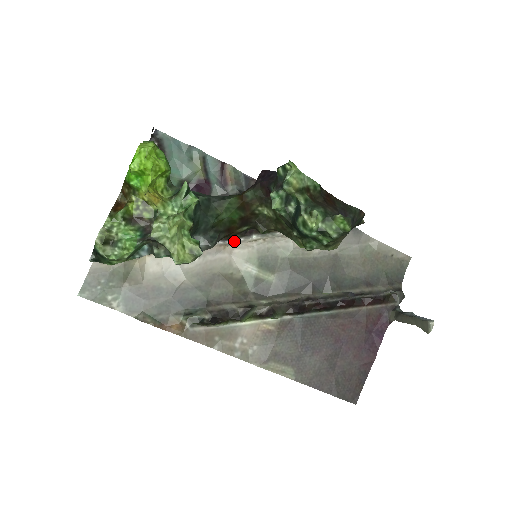
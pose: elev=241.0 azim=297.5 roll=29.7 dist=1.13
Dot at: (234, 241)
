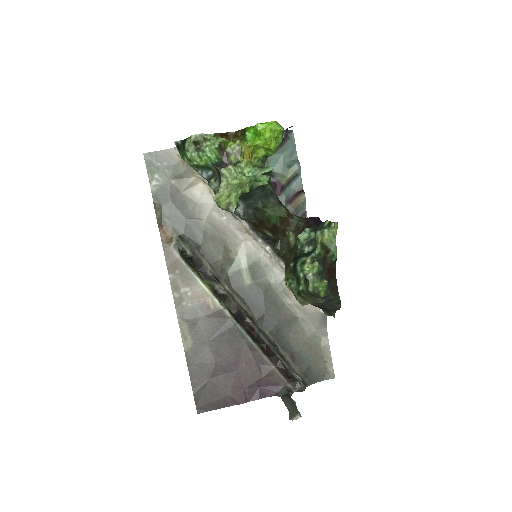
Dot at: (255, 236)
